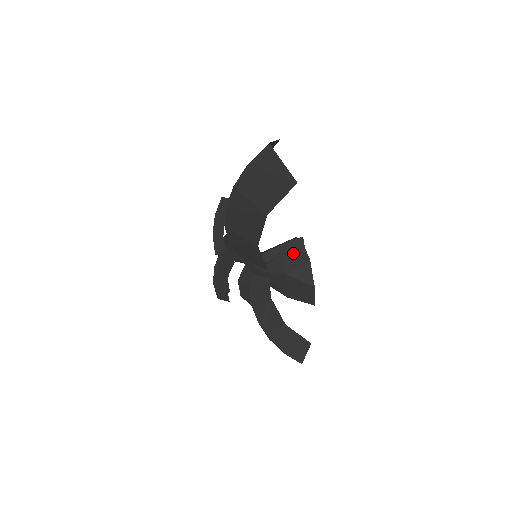
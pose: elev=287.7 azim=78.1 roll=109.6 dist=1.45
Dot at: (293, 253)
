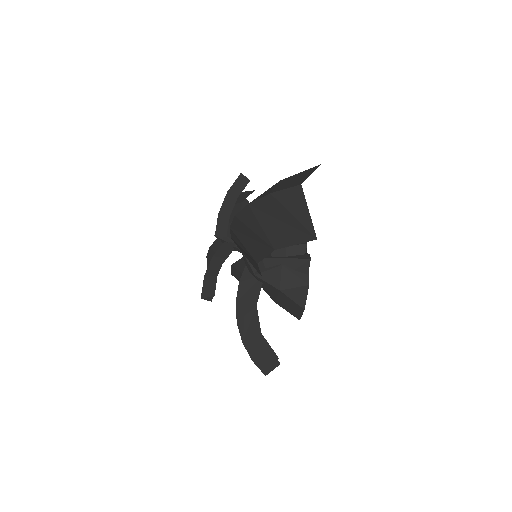
Dot at: (295, 270)
